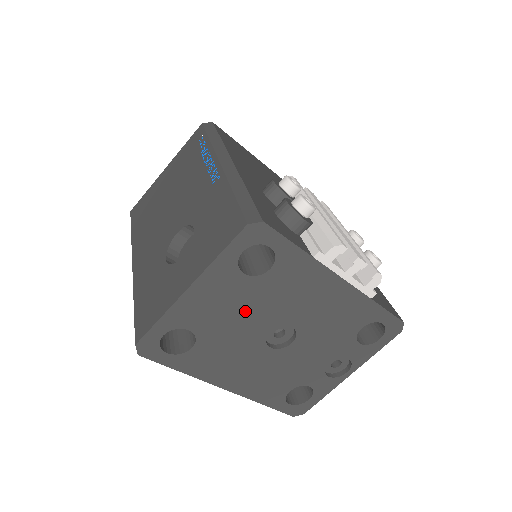
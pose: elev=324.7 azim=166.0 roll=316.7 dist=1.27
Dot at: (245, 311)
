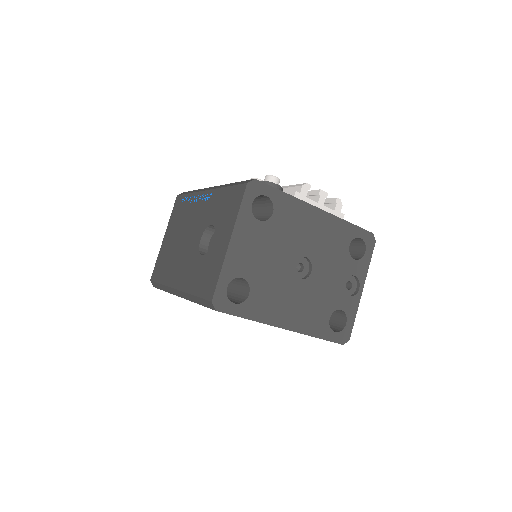
Dot at: (271, 251)
